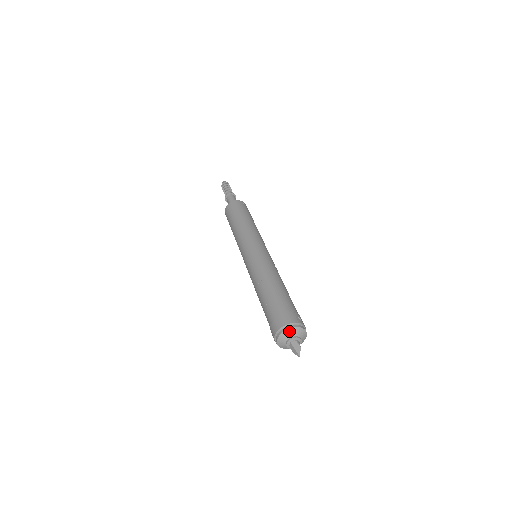
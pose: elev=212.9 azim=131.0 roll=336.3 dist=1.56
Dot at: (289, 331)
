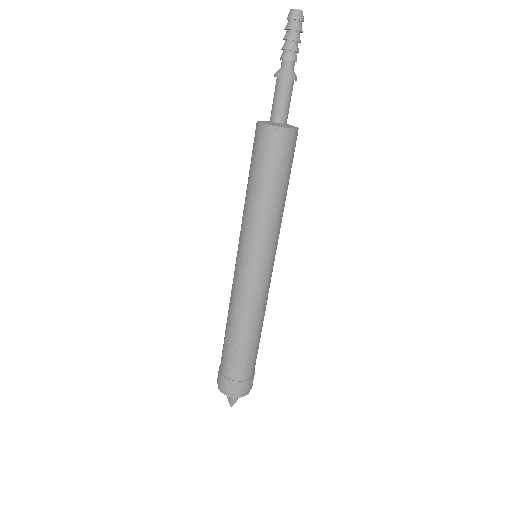
Dot at: (238, 397)
